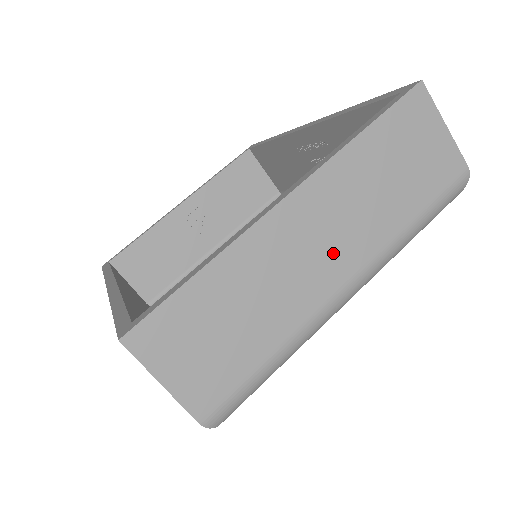
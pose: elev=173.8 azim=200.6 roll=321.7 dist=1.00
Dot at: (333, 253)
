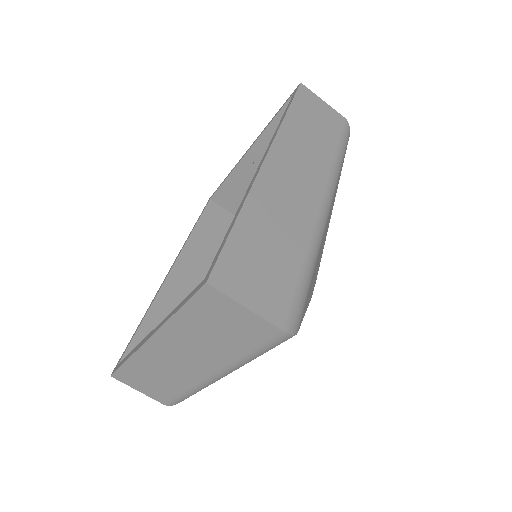
Dot at: (194, 363)
